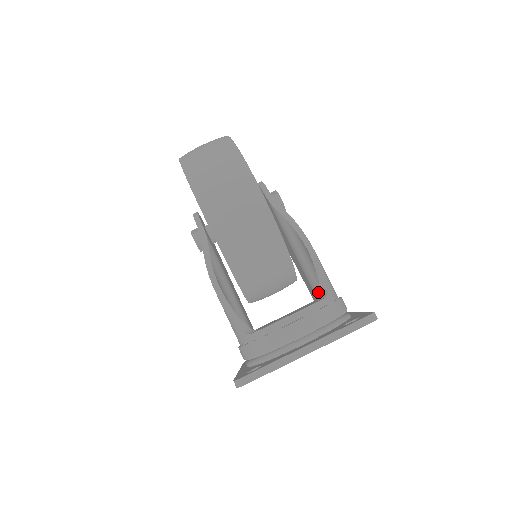
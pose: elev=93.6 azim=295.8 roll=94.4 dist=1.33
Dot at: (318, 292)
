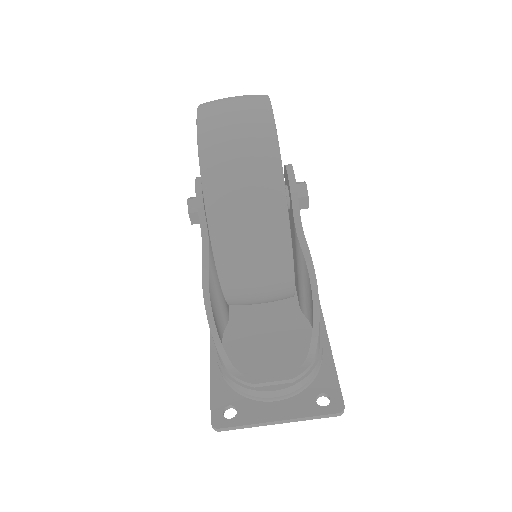
Dot at: (303, 310)
